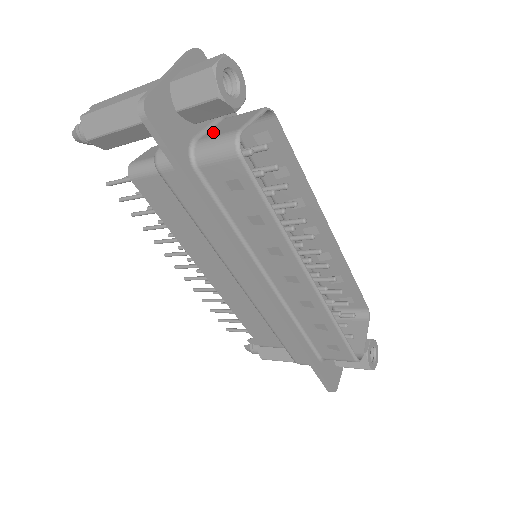
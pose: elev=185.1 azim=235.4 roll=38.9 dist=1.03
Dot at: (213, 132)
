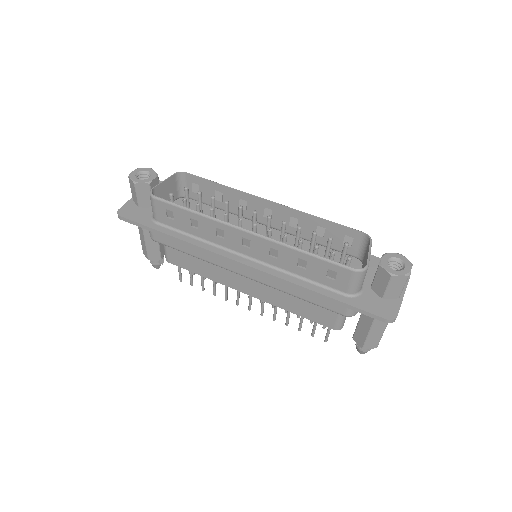
Dot at: occluded
